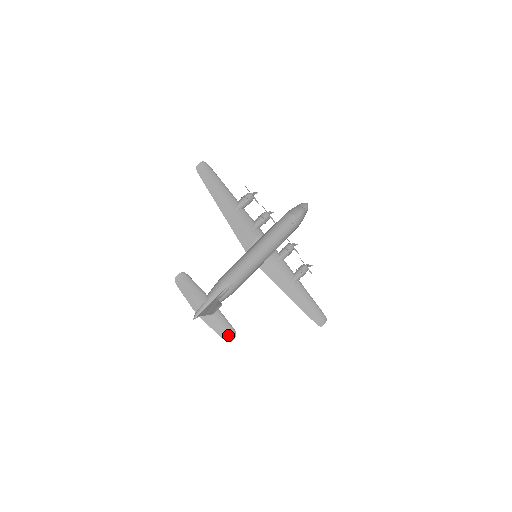
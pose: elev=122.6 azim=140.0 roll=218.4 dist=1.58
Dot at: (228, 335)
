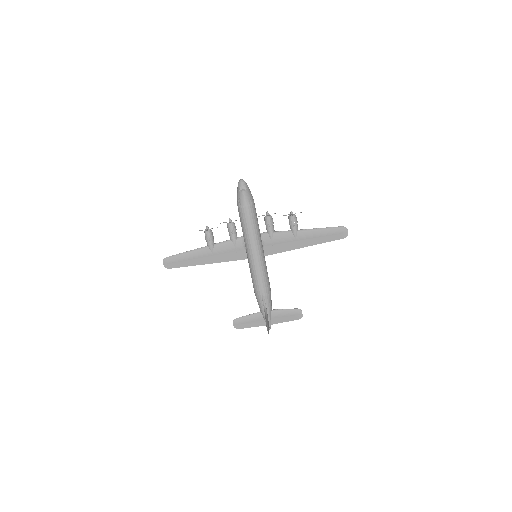
Dot at: (297, 315)
